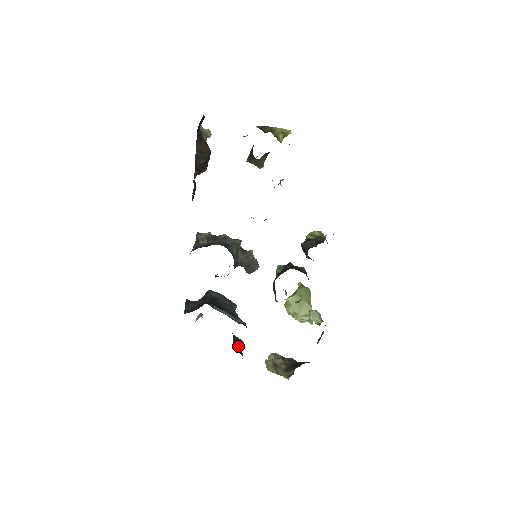
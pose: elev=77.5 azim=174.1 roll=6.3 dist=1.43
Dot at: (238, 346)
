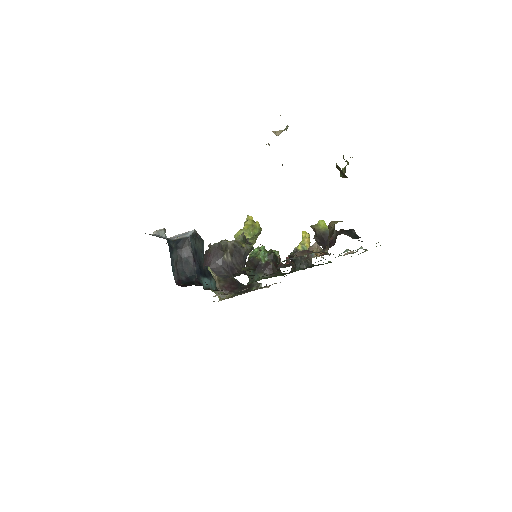
Dot at: occluded
